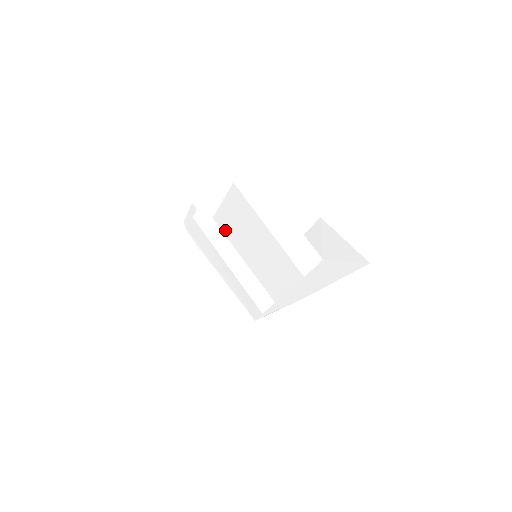
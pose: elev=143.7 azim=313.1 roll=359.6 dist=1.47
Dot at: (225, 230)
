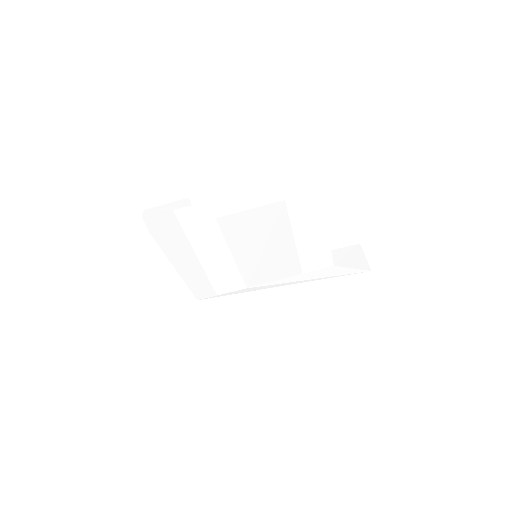
Dot at: (228, 231)
